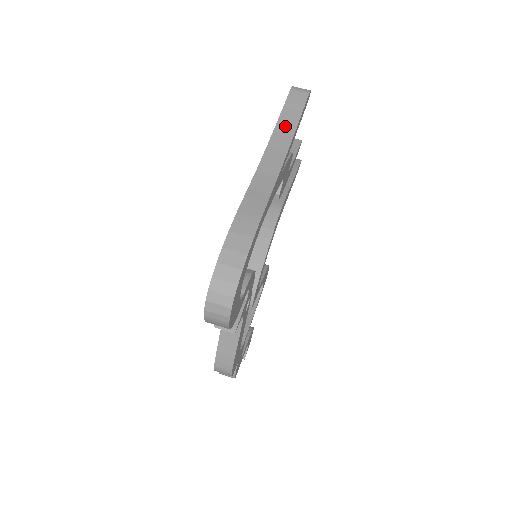
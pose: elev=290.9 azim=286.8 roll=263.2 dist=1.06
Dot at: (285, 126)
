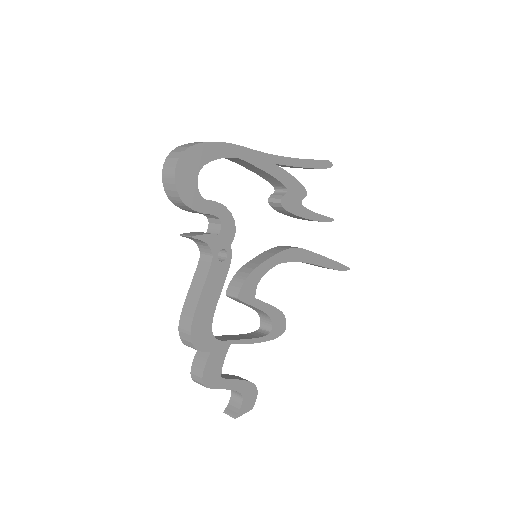
Dot at: occluded
